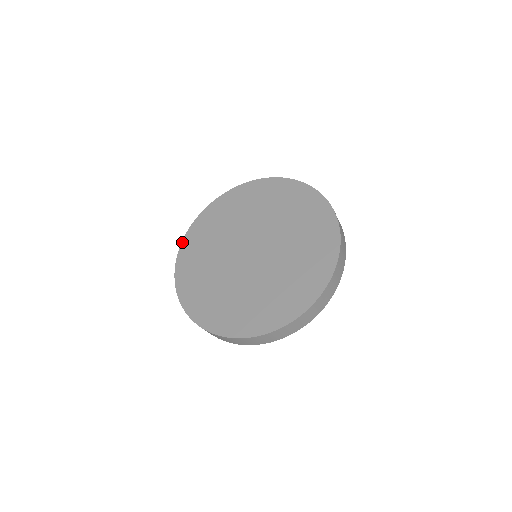
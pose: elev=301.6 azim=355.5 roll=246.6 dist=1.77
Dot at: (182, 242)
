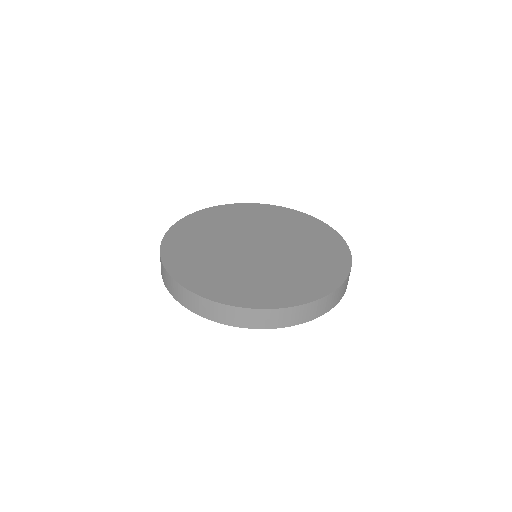
Dot at: (203, 209)
